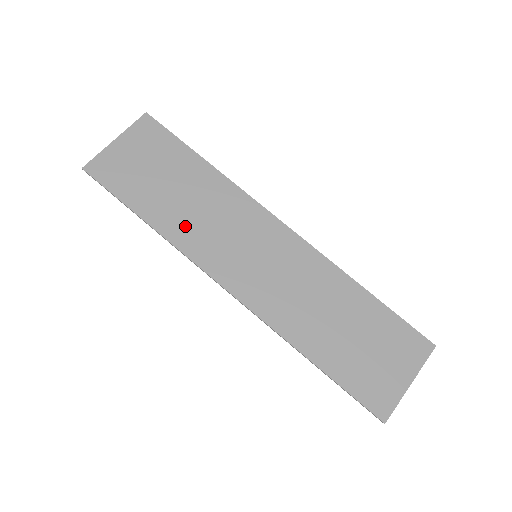
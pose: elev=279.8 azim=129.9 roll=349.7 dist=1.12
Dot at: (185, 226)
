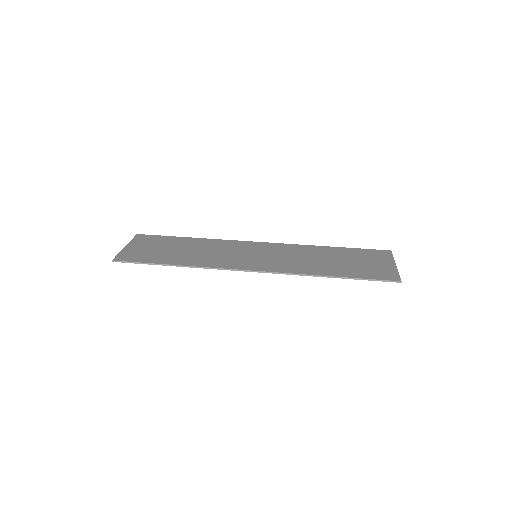
Dot at: (201, 259)
